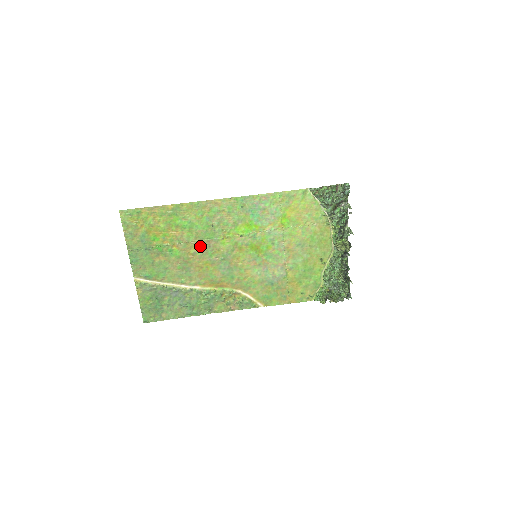
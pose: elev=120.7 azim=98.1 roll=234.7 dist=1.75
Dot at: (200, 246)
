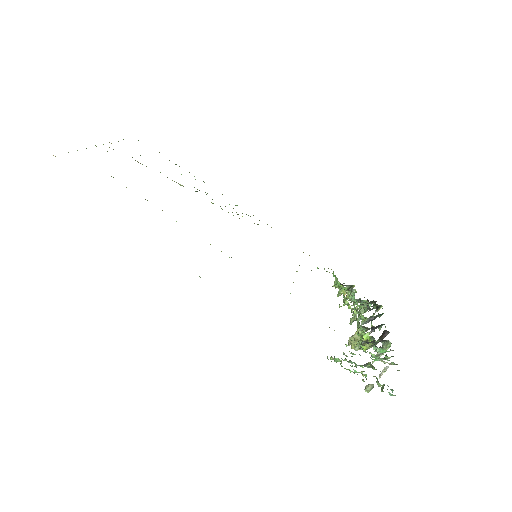
Dot at: occluded
